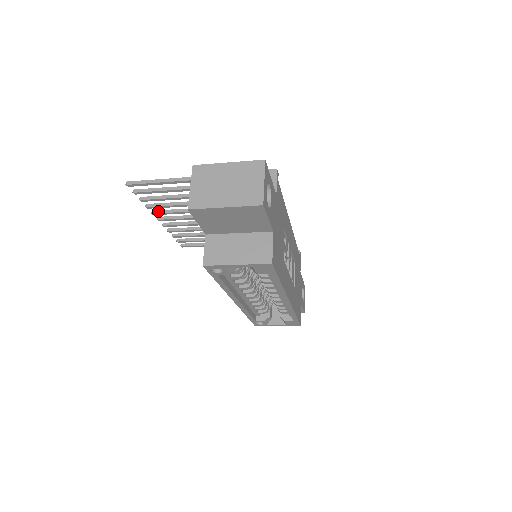
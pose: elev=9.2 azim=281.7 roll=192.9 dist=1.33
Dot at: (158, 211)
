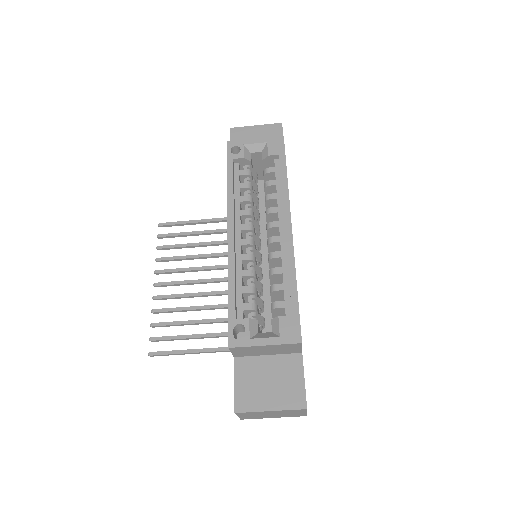
Dot at: (162, 270)
